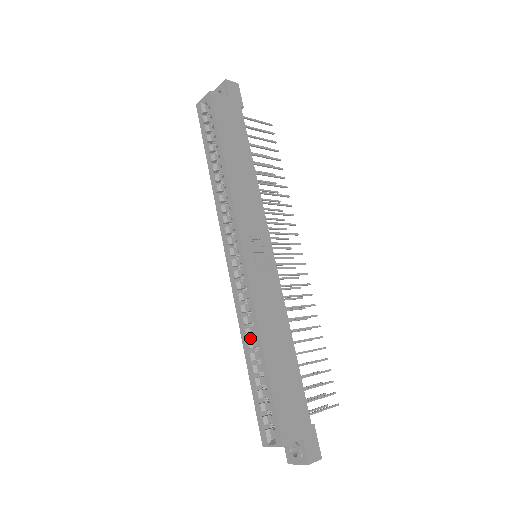
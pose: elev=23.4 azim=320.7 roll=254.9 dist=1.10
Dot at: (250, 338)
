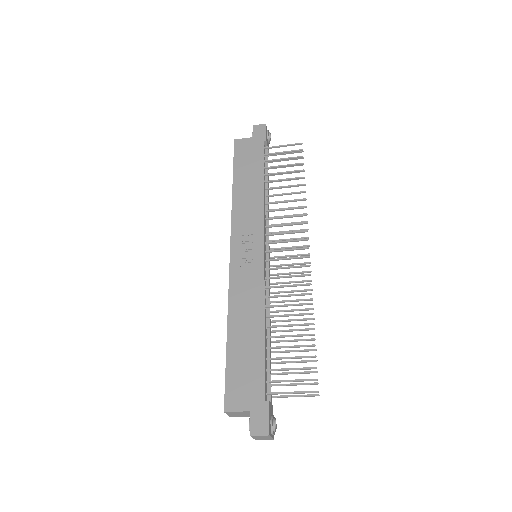
Dot at: occluded
